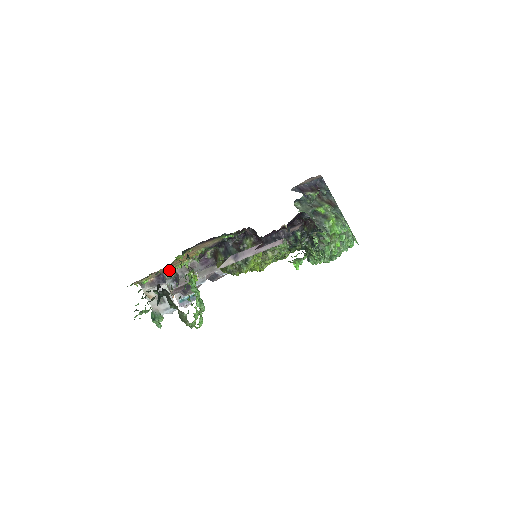
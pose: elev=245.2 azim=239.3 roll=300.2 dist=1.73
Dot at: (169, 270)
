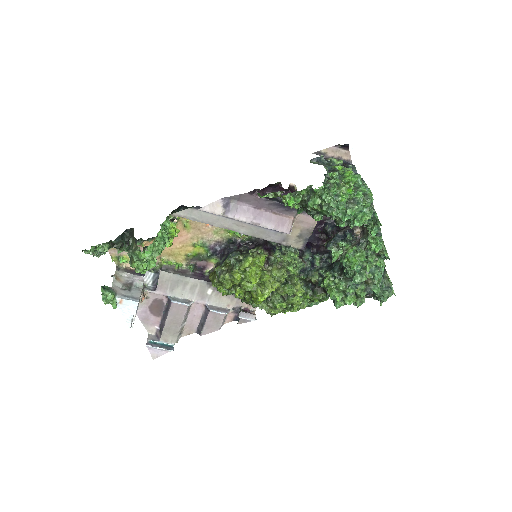
Dot at: (156, 265)
